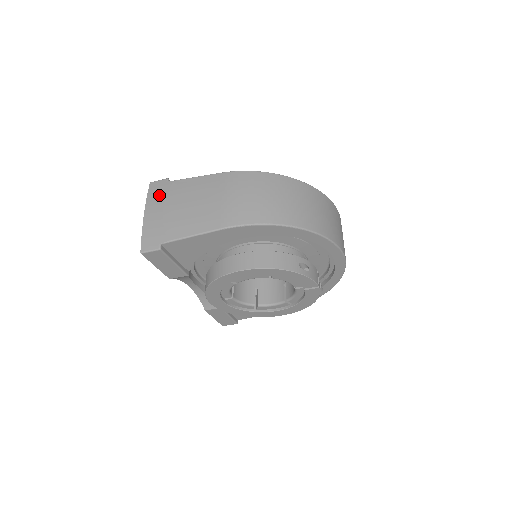
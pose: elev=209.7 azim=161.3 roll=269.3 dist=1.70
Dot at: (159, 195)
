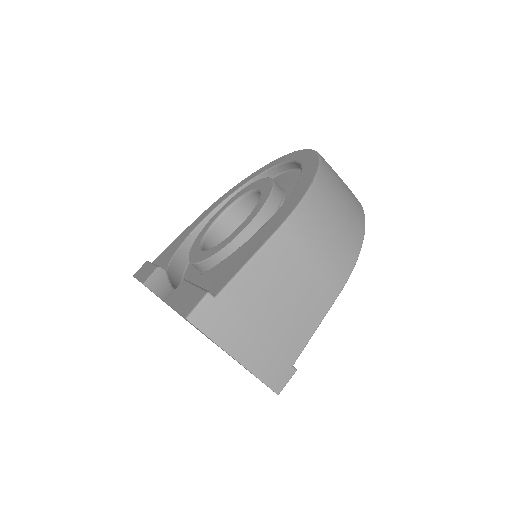
Dot at: (229, 323)
